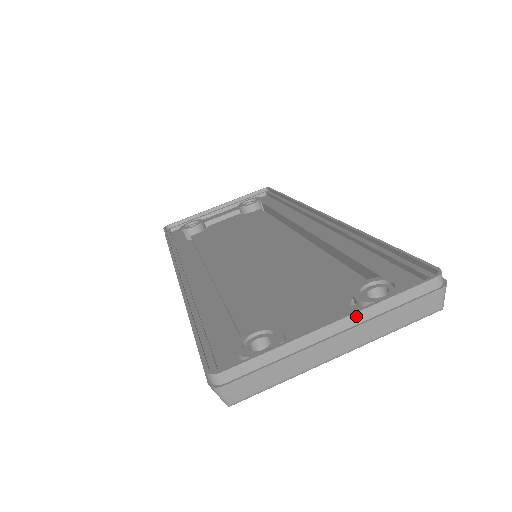
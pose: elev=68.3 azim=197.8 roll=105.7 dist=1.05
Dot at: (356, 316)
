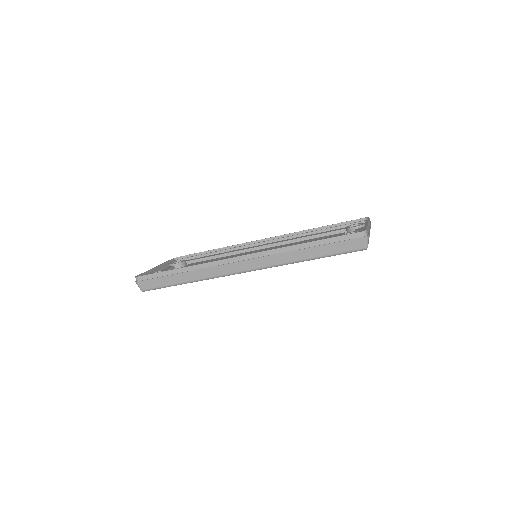
Dot at: occluded
